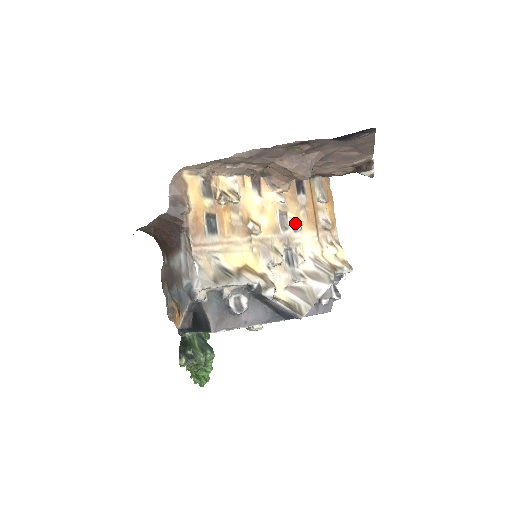
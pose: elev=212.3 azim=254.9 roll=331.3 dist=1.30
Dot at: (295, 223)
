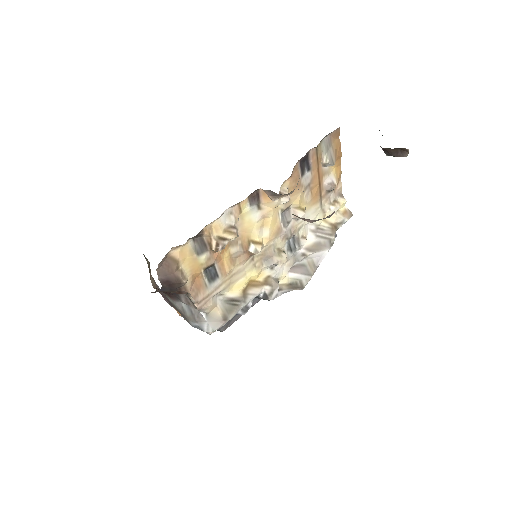
Dot at: (299, 213)
